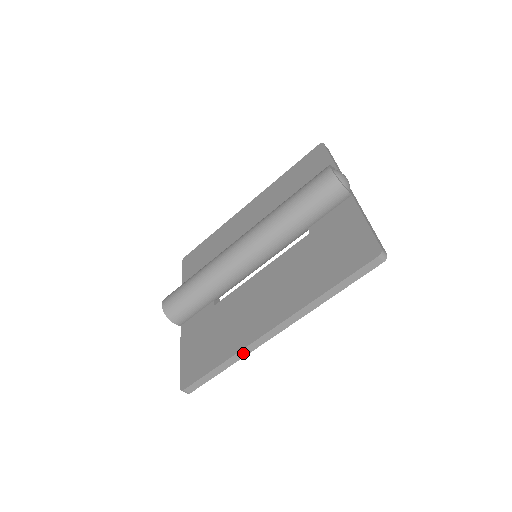
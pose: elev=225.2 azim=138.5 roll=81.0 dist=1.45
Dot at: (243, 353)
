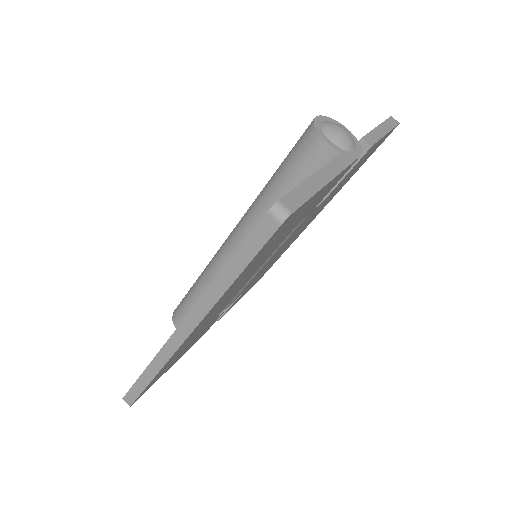
Dot at: (160, 361)
